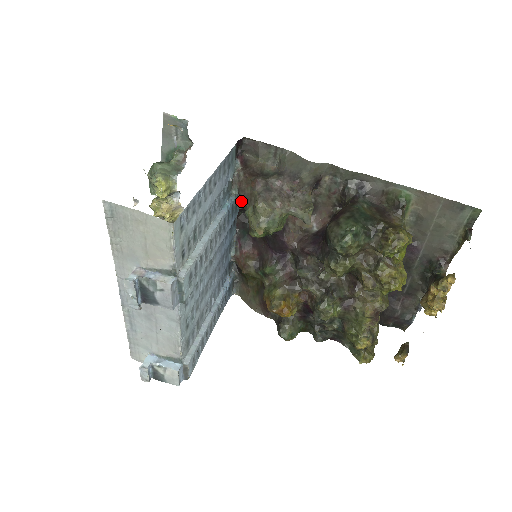
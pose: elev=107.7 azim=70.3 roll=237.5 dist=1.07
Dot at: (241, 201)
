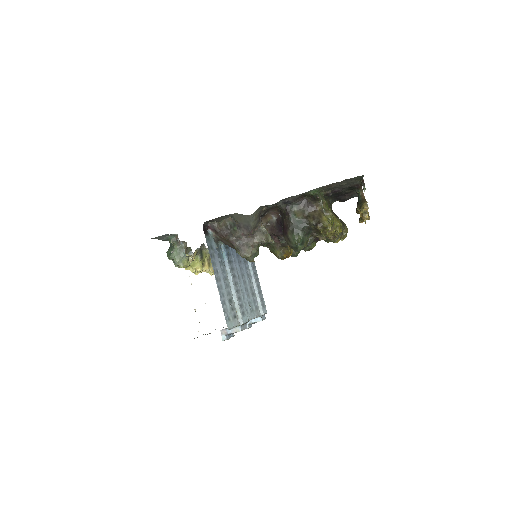
Dot at: occluded
